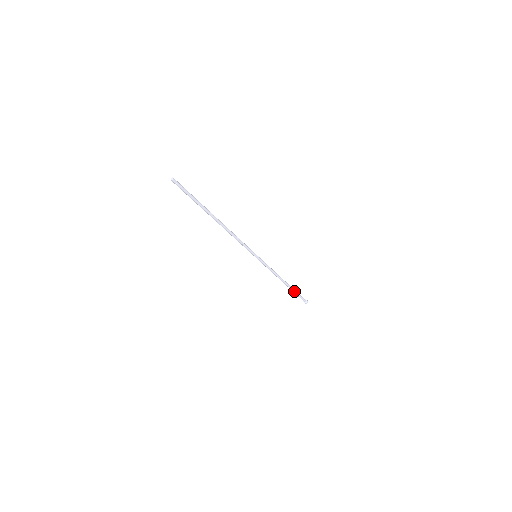
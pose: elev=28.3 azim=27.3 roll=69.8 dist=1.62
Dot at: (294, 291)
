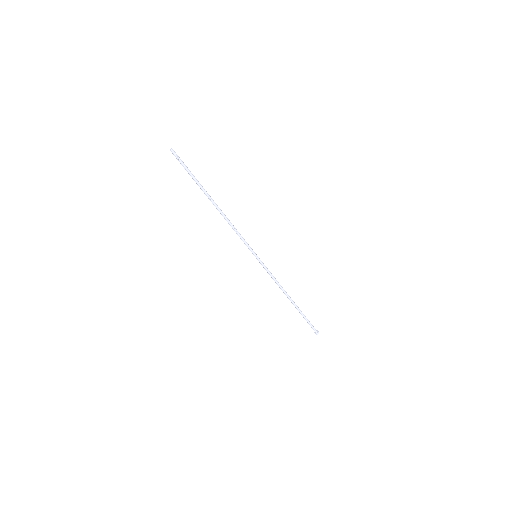
Dot at: (301, 313)
